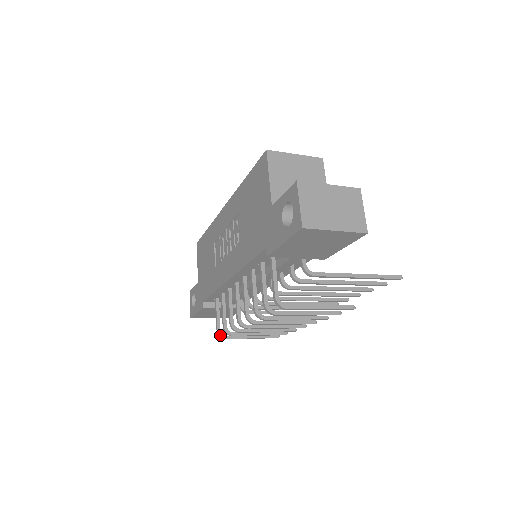
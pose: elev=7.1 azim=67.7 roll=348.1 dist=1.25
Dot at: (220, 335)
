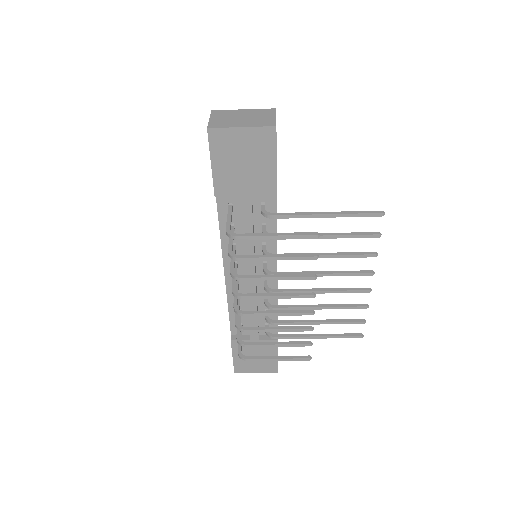
Dot at: (240, 355)
